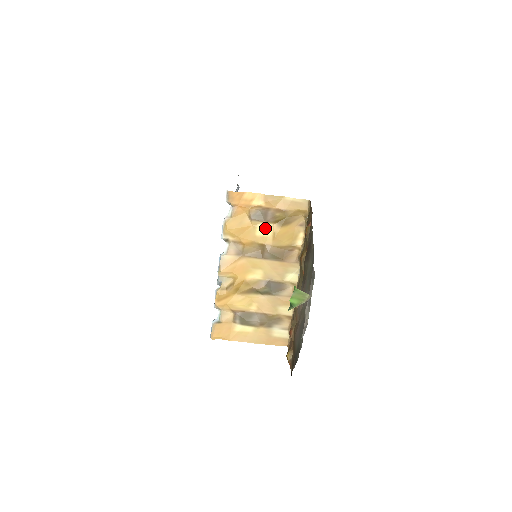
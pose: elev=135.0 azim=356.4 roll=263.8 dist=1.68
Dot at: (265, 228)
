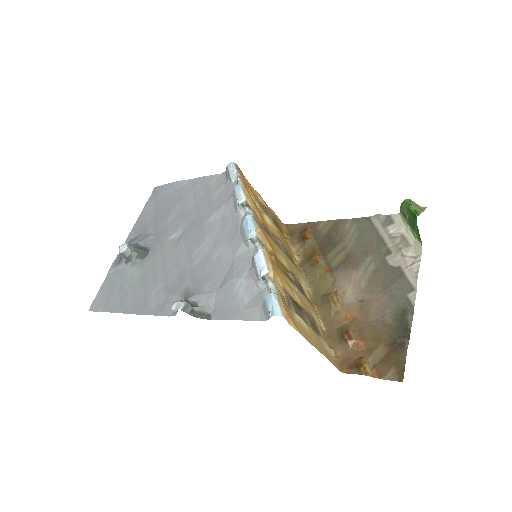
Dot at: (269, 220)
